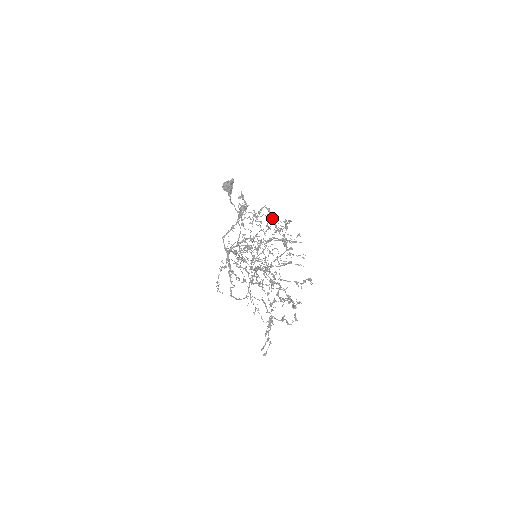
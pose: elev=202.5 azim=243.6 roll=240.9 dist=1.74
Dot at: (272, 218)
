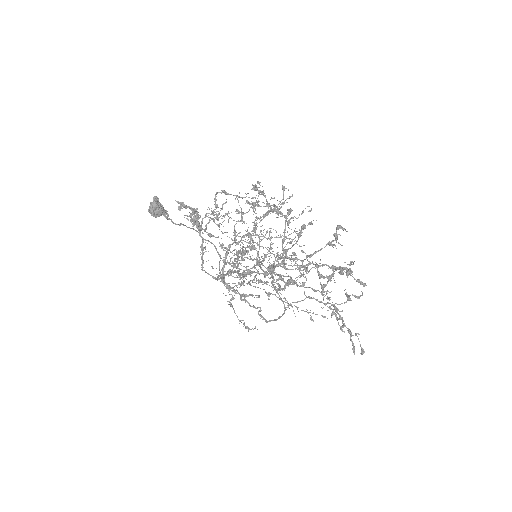
Dot at: occluded
